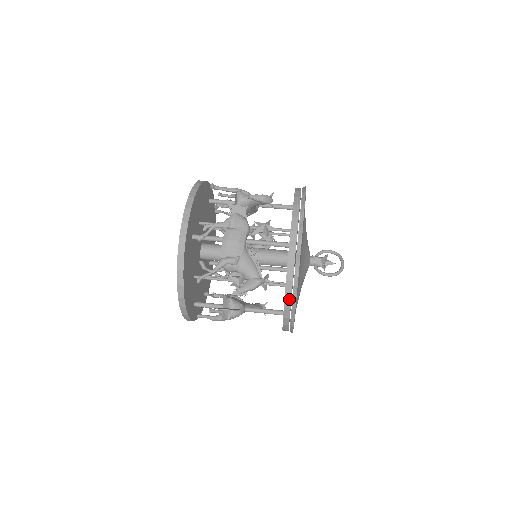
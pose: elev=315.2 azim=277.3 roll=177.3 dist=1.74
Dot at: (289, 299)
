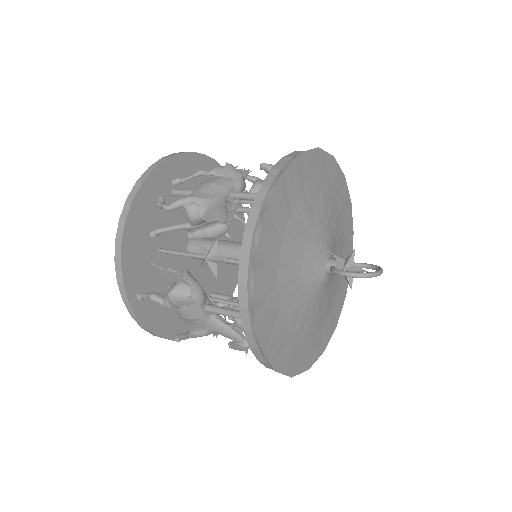
Dot at: (249, 240)
